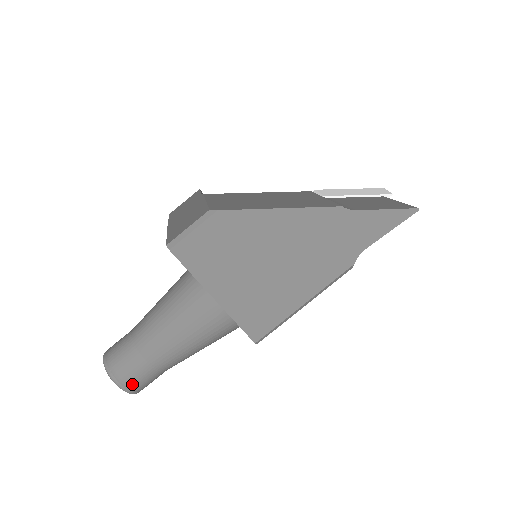
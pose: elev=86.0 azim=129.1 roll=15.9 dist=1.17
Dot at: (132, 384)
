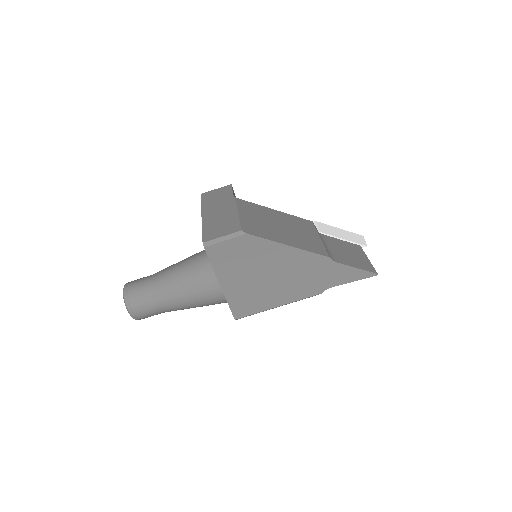
Dot at: (140, 315)
